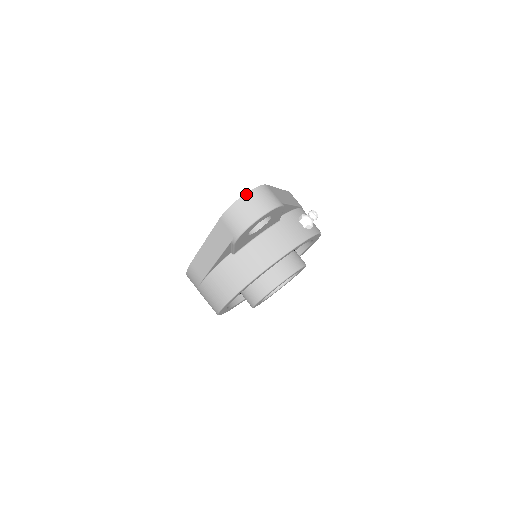
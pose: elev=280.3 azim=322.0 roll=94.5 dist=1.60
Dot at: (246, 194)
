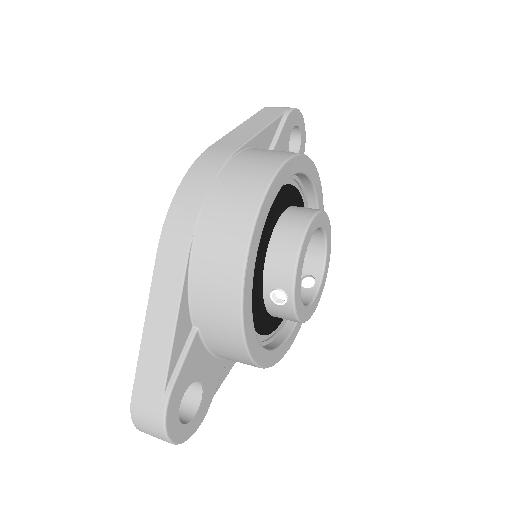
Dot at: occluded
